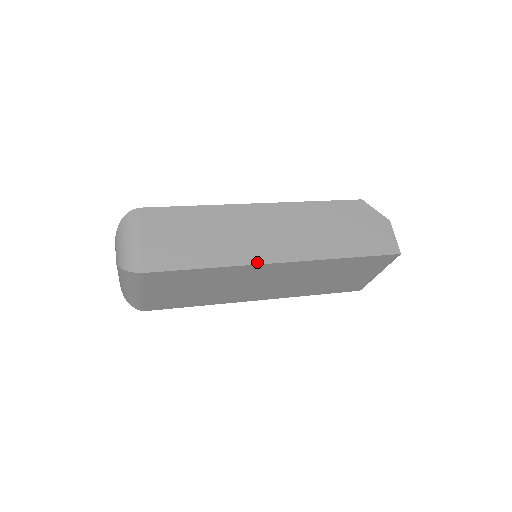
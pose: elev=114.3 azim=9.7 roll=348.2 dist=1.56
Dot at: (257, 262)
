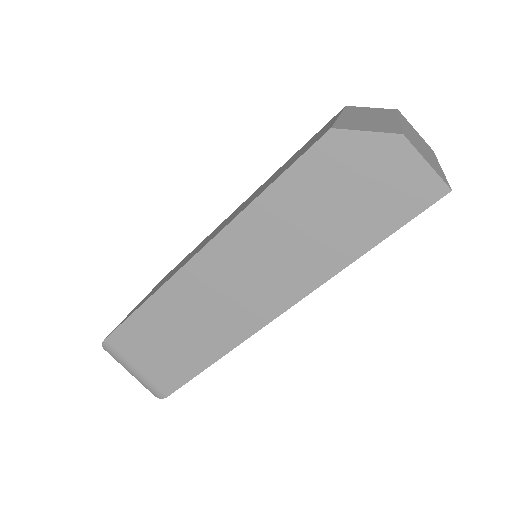
Dot at: (252, 331)
